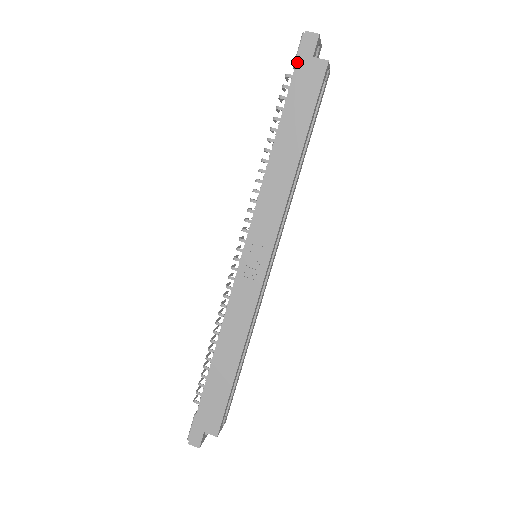
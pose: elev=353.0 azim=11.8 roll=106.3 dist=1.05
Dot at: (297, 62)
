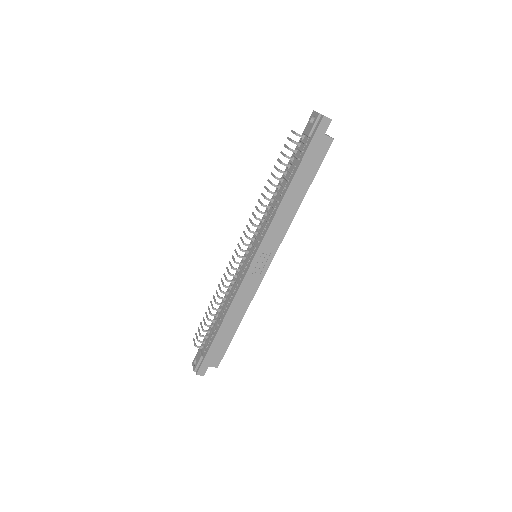
Dot at: (314, 136)
